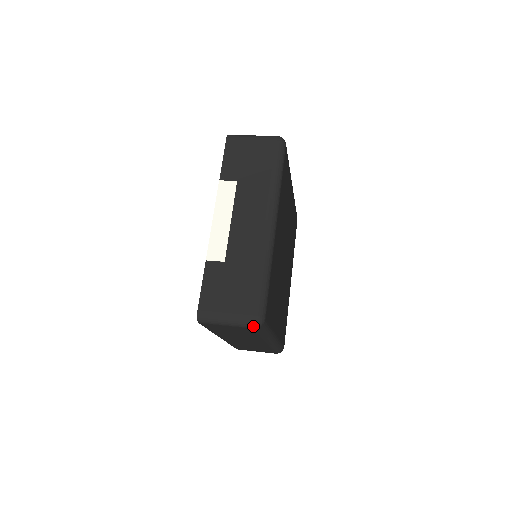
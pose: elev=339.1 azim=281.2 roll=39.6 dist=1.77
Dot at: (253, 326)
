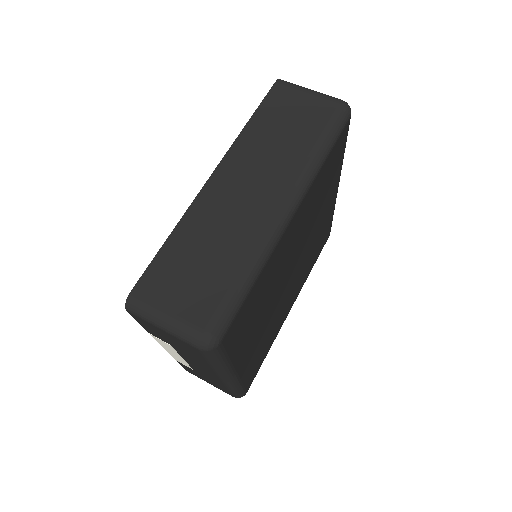
Dot at: occluded
